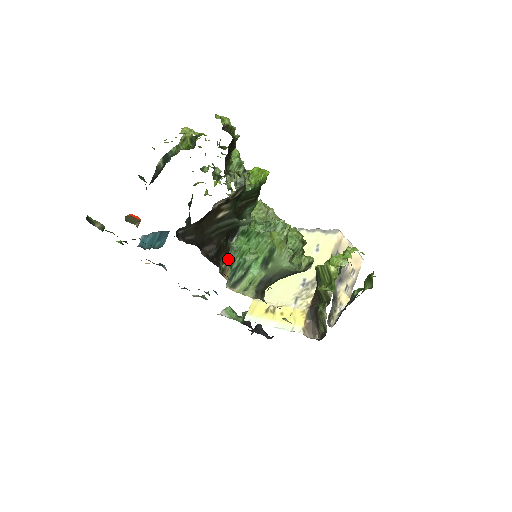
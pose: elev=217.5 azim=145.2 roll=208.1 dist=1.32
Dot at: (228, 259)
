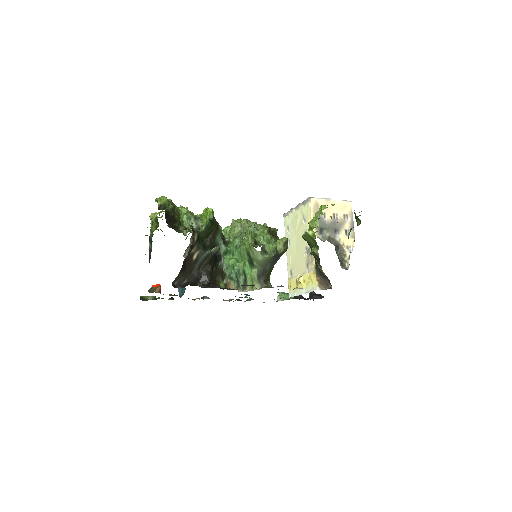
Dot at: (226, 276)
